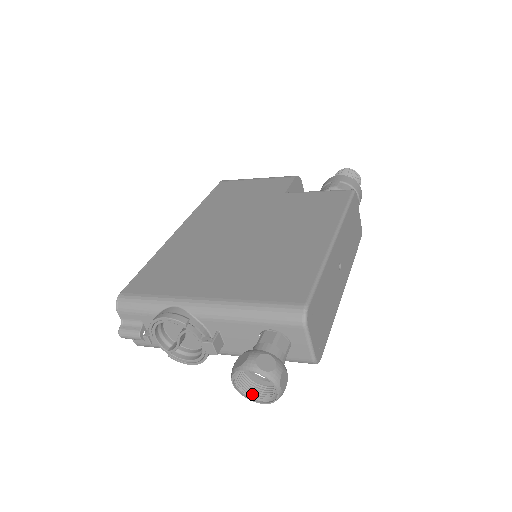
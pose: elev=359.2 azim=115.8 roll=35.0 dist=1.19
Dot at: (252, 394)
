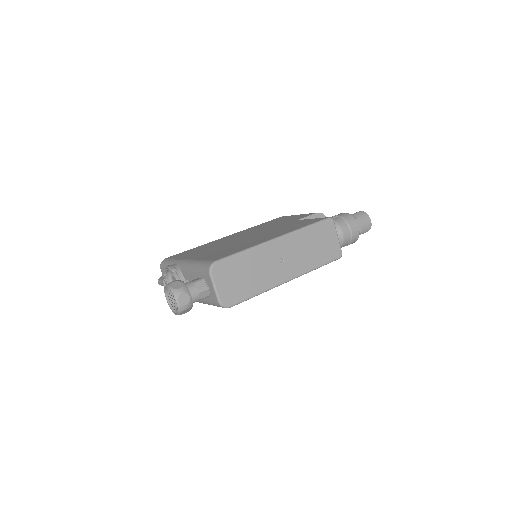
Dot at: (176, 310)
